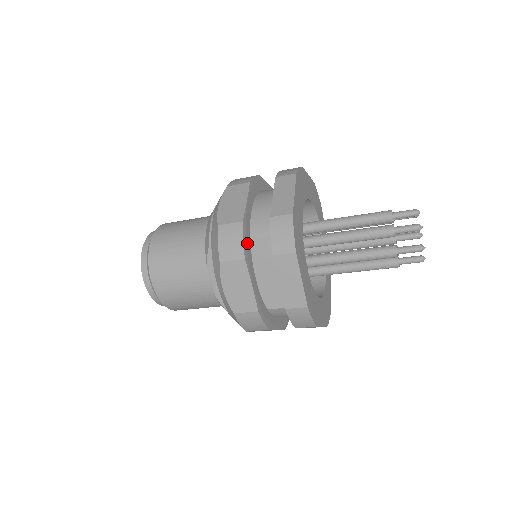
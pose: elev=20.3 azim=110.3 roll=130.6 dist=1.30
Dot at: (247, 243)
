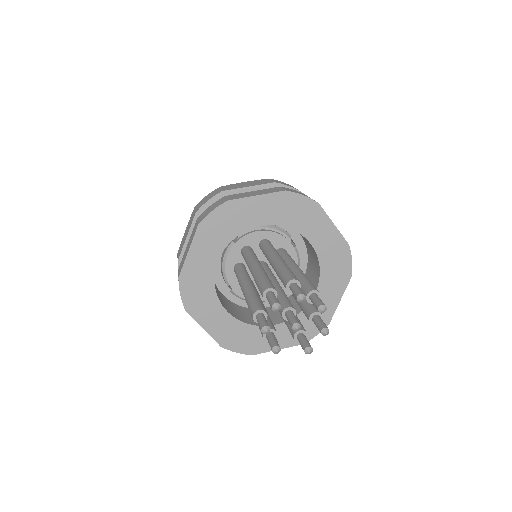
Dot at: occluded
